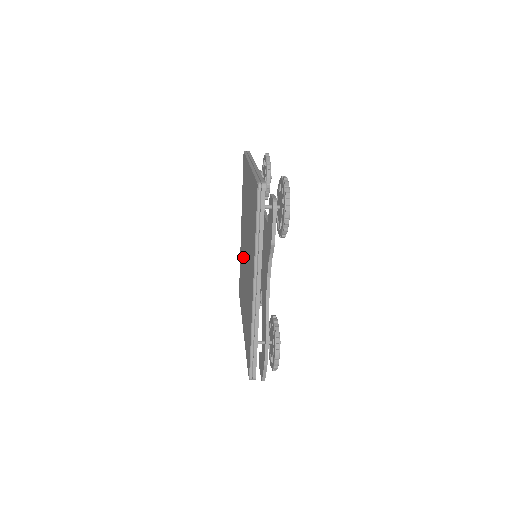
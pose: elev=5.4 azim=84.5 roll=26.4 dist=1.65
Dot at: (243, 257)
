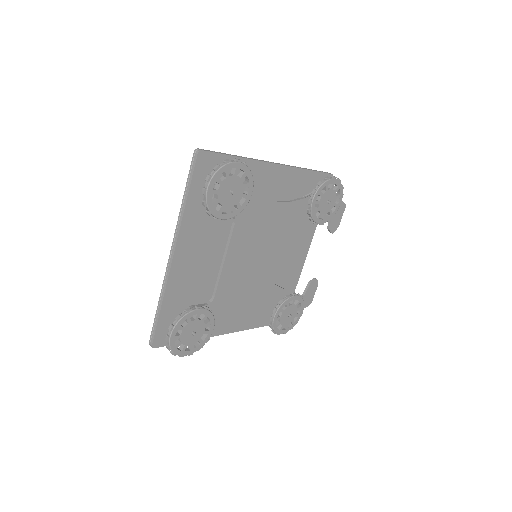
Dot at: occluded
